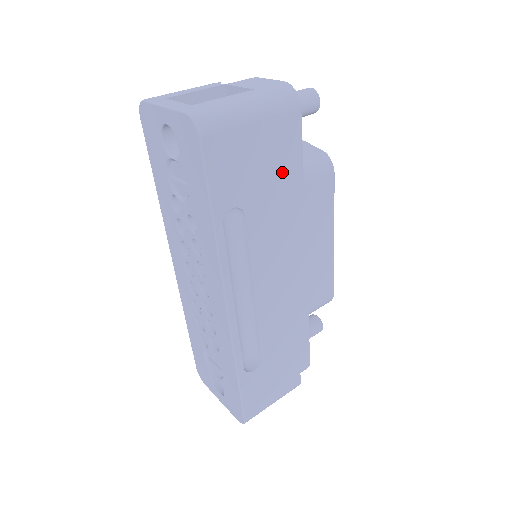
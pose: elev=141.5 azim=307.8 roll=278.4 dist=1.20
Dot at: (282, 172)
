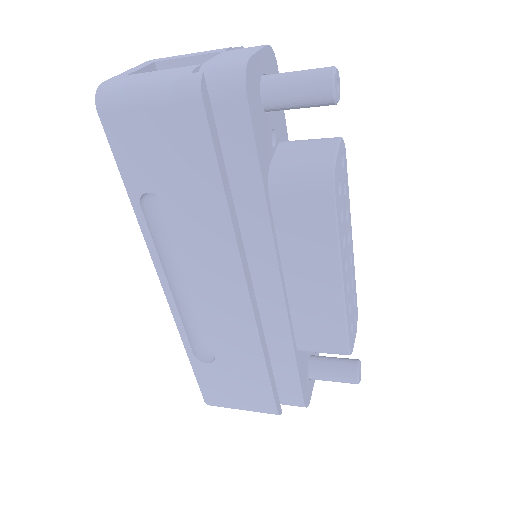
Dot at: (209, 171)
